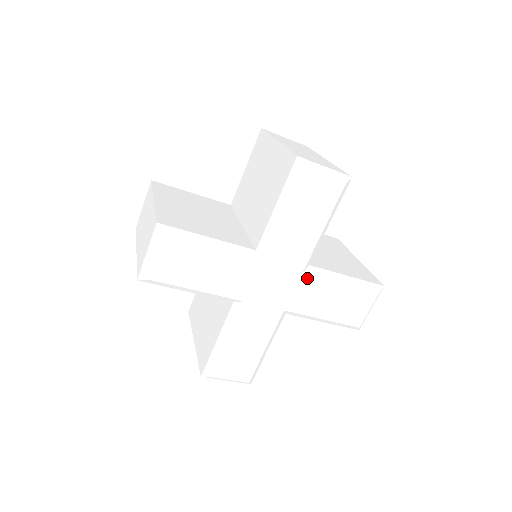
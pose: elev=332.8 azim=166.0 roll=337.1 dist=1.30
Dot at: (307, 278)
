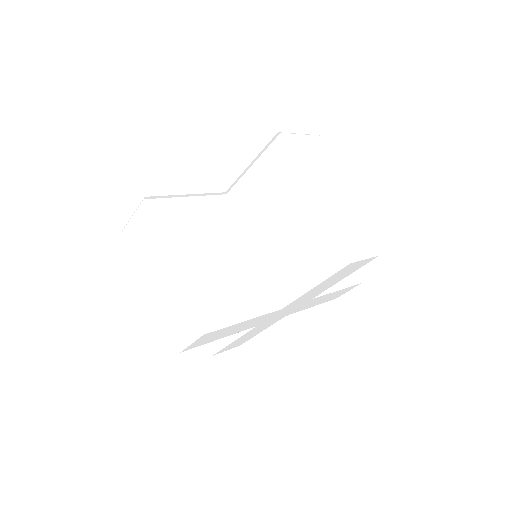
Dot at: (313, 299)
